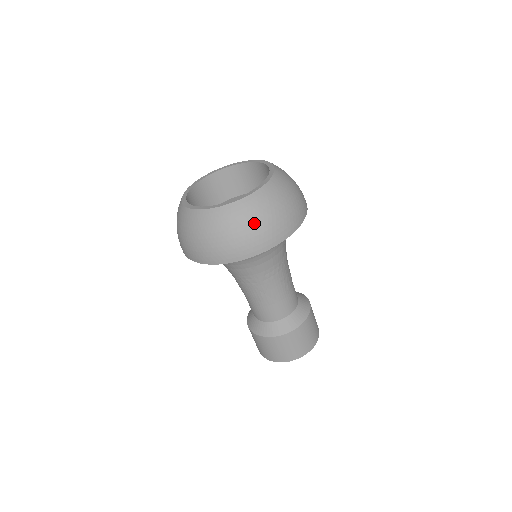
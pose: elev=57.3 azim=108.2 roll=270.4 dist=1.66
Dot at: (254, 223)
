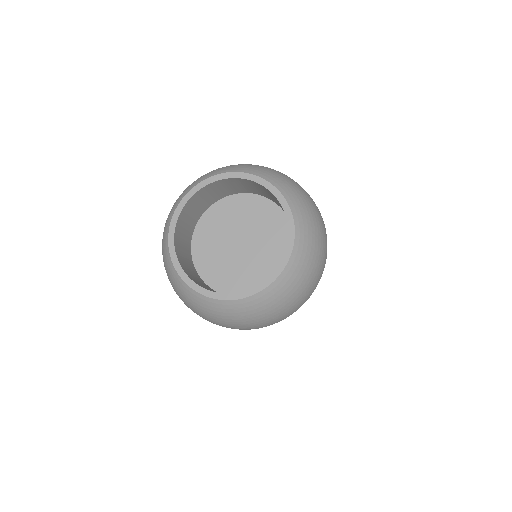
Dot at: (269, 313)
